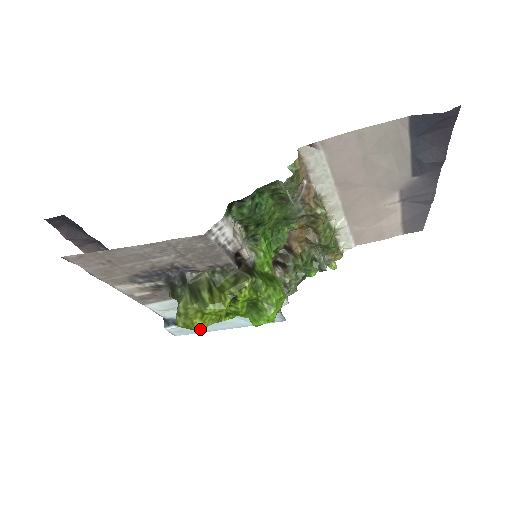
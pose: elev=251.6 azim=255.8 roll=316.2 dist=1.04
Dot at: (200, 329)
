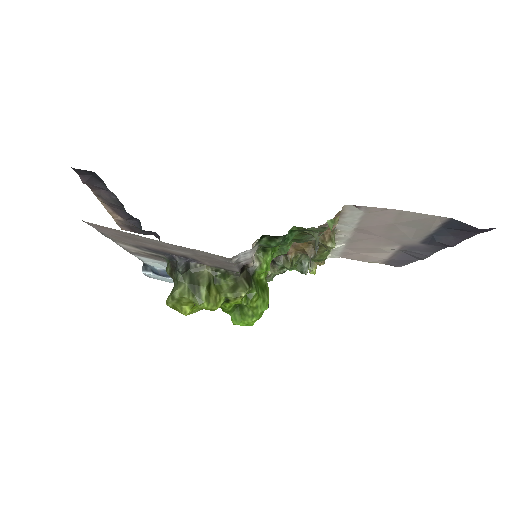
Dot at: (186, 314)
